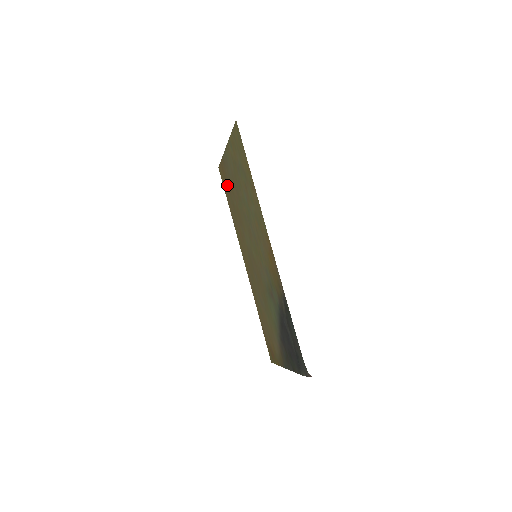
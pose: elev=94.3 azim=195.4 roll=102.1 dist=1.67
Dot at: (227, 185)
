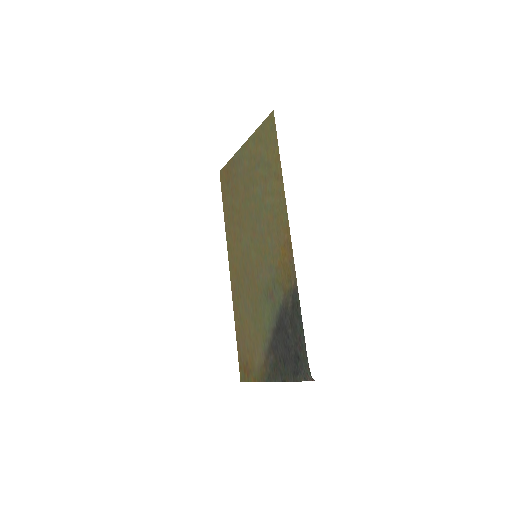
Dot at: (229, 187)
